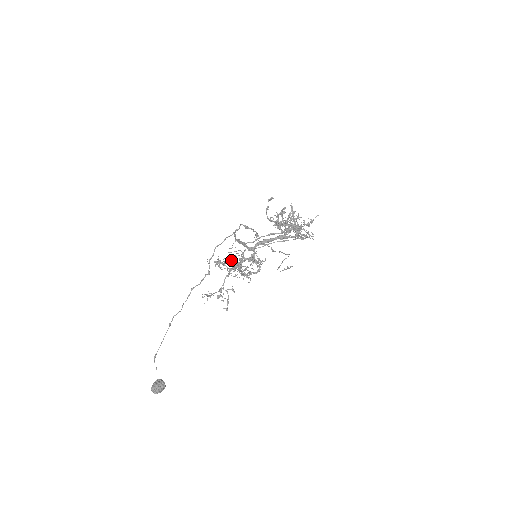
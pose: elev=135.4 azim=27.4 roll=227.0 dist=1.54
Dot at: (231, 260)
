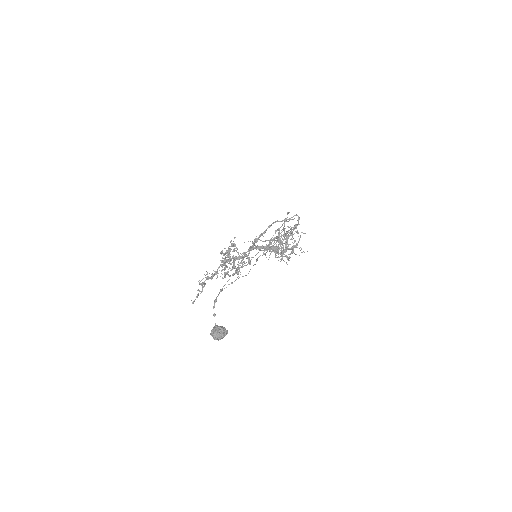
Dot at: (232, 251)
